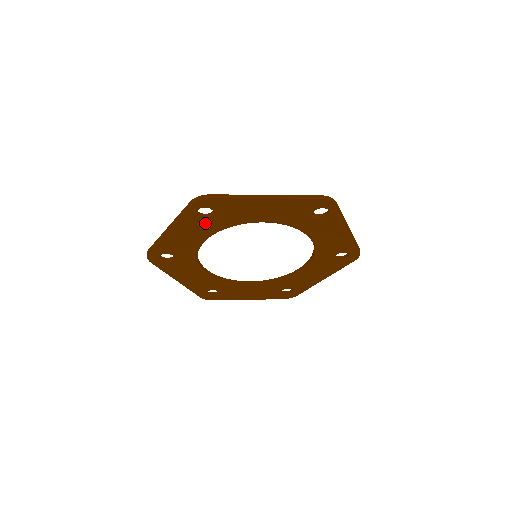
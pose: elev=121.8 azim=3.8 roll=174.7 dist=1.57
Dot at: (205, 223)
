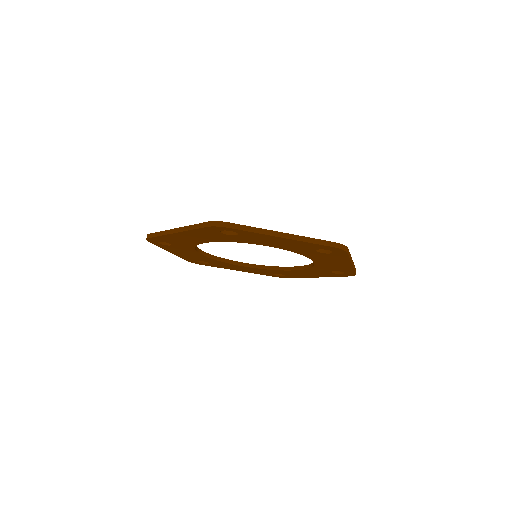
Dot at: (178, 247)
